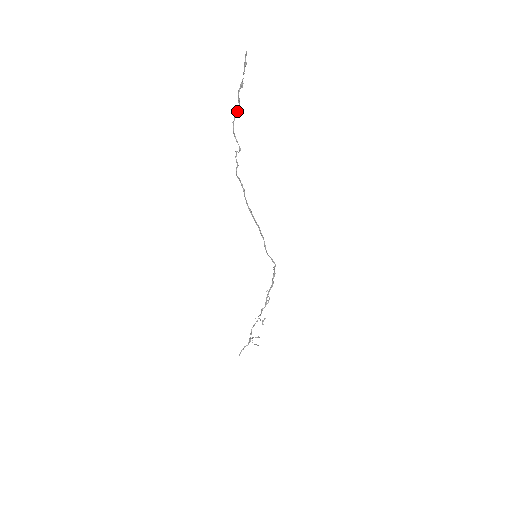
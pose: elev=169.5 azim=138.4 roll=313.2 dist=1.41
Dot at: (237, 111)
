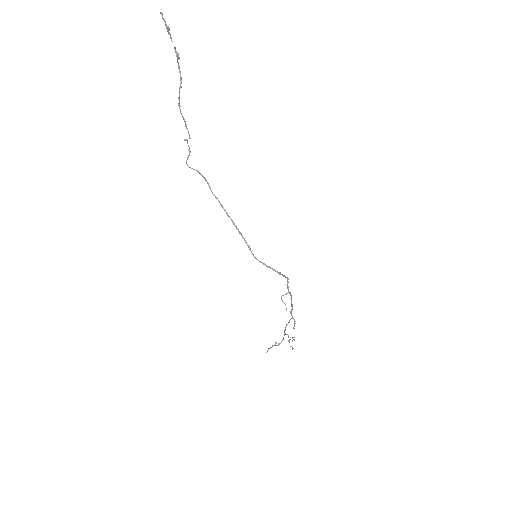
Dot at: (179, 89)
